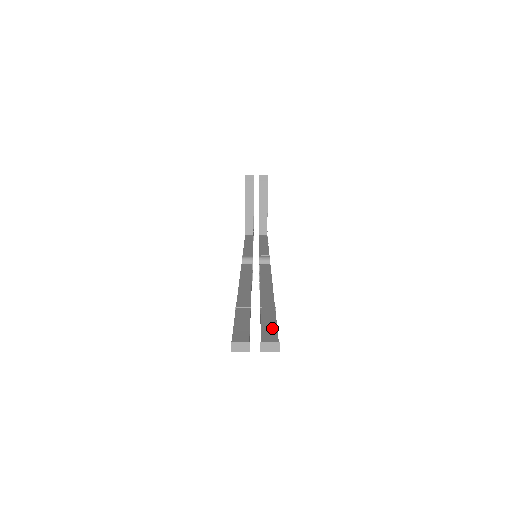
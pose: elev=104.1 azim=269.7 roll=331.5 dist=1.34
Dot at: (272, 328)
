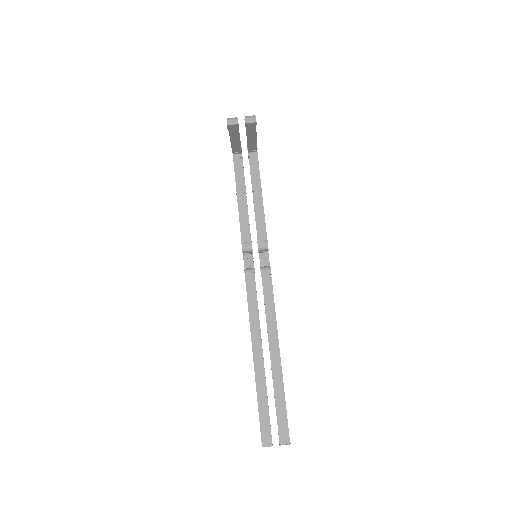
Dot at: (284, 422)
